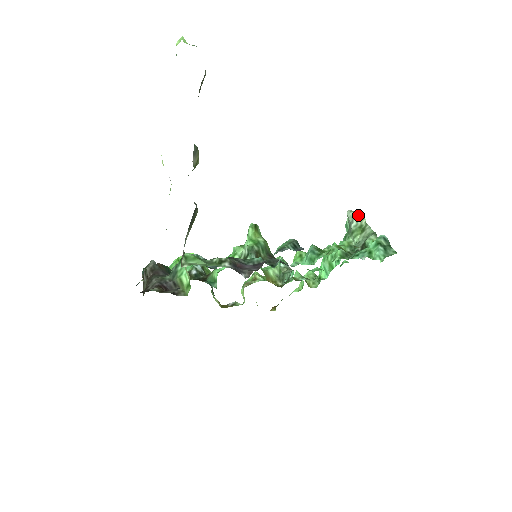
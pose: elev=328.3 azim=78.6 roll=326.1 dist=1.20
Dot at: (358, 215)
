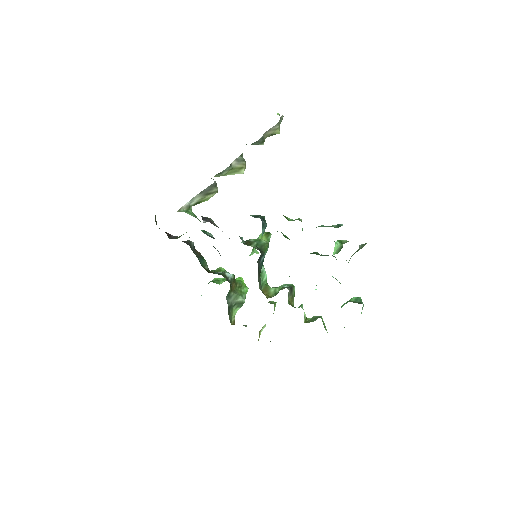
Dot at: (365, 244)
